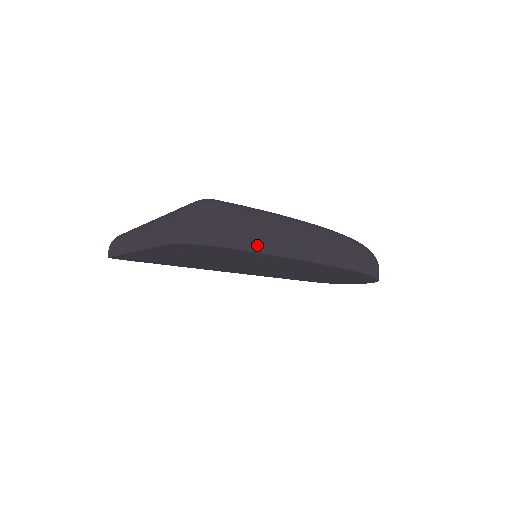
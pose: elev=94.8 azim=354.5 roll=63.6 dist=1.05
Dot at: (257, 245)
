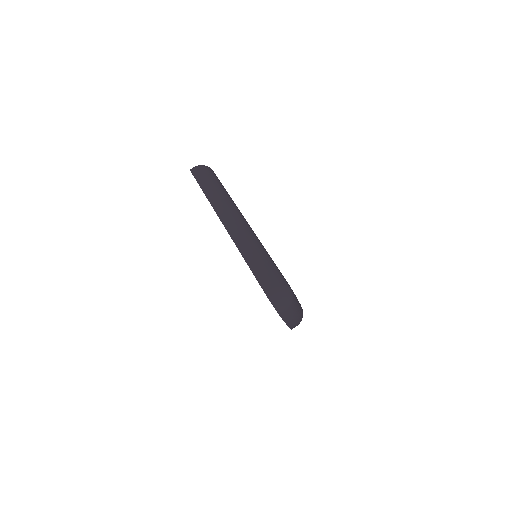
Dot at: (286, 319)
